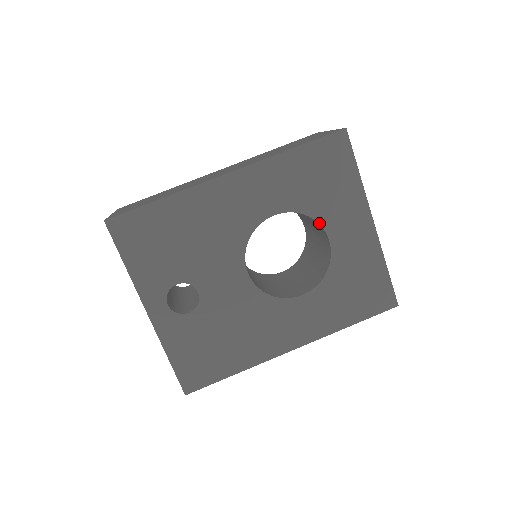
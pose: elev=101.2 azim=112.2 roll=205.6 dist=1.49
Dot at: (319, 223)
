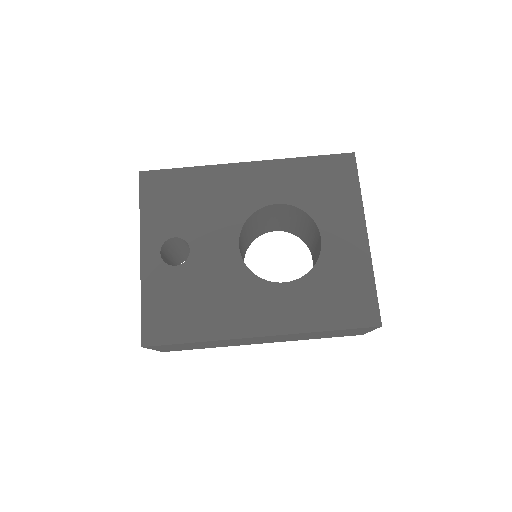
Dot at: (315, 221)
